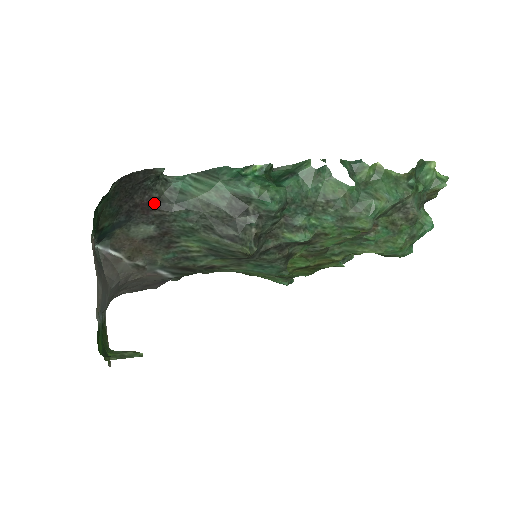
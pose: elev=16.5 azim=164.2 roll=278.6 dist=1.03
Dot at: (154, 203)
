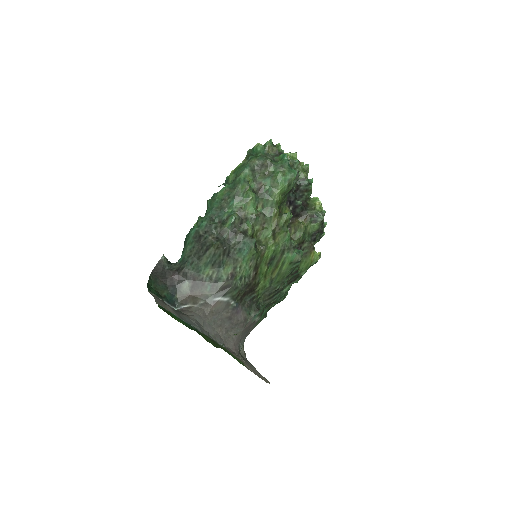
Dot at: (177, 273)
